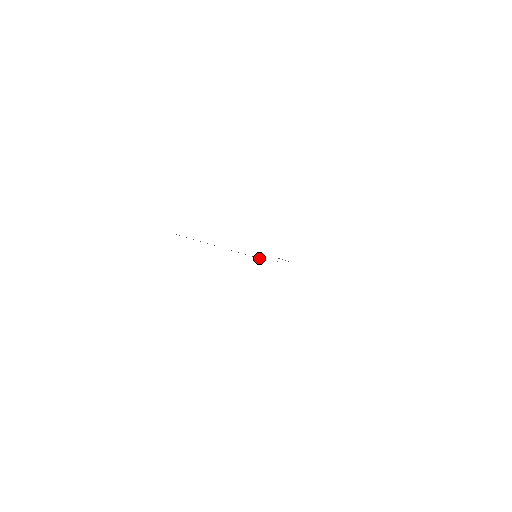
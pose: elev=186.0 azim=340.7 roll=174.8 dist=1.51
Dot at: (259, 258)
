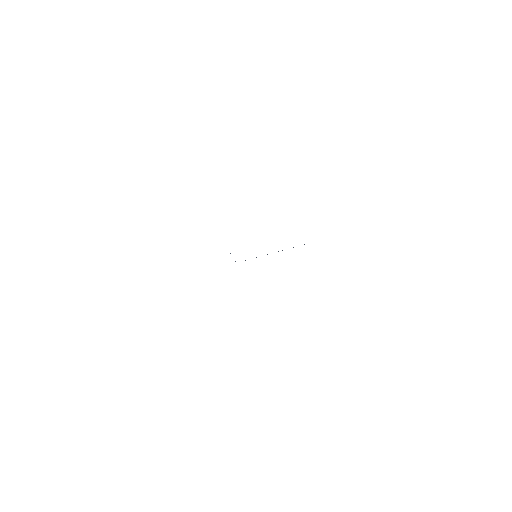
Dot at: occluded
